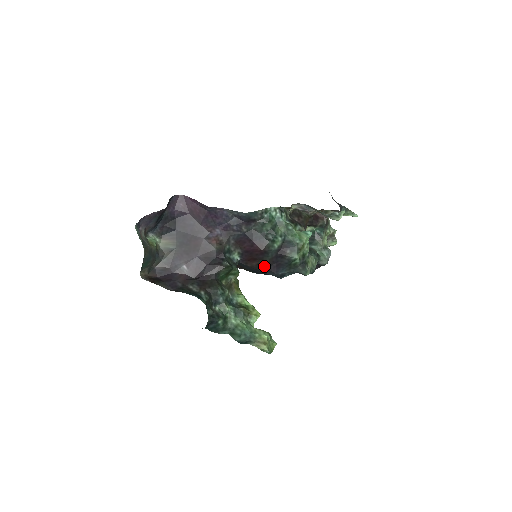
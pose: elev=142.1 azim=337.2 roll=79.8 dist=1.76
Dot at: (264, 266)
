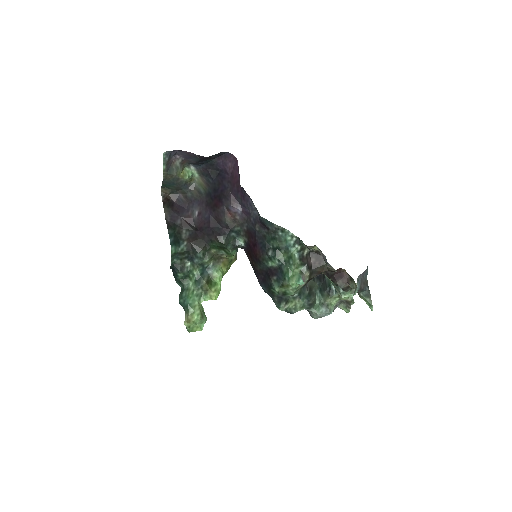
Dot at: (255, 269)
